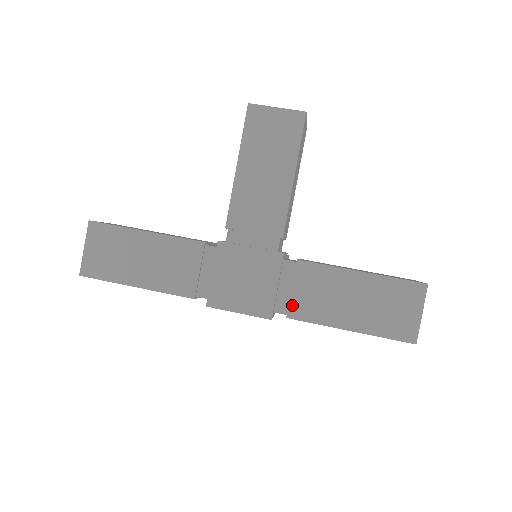
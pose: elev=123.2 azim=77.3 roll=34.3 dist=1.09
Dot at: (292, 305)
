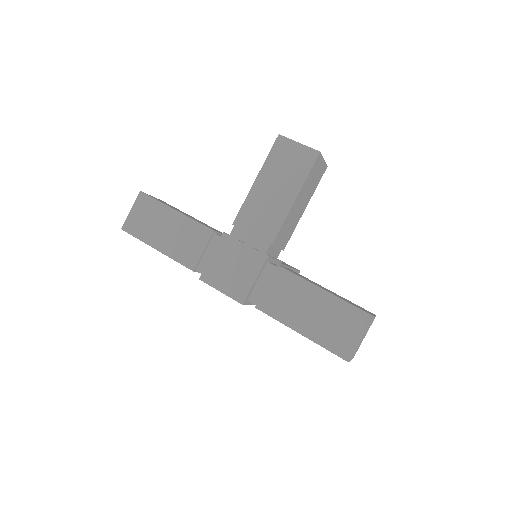
Dot at: (262, 299)
